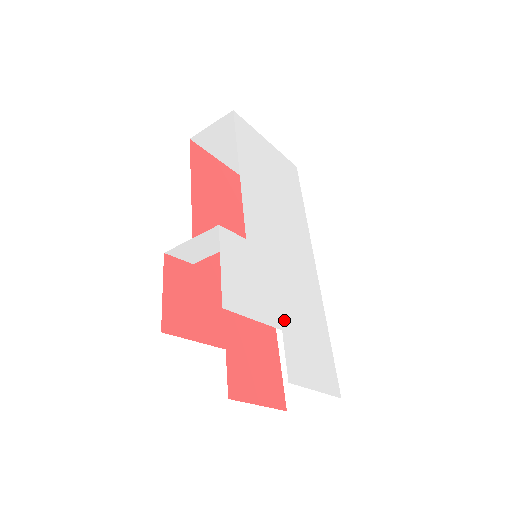
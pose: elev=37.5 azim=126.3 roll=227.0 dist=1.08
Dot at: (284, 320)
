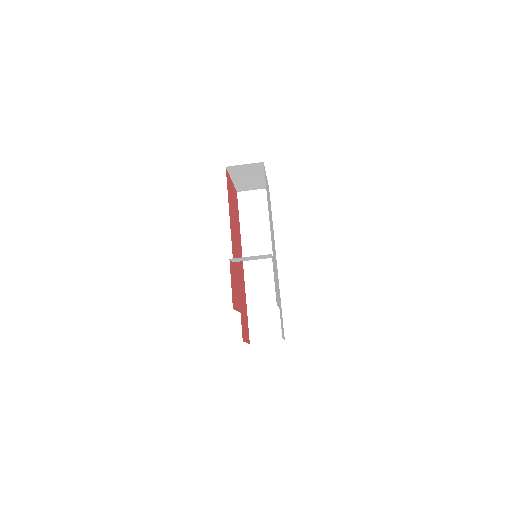
Dot at: occluded
